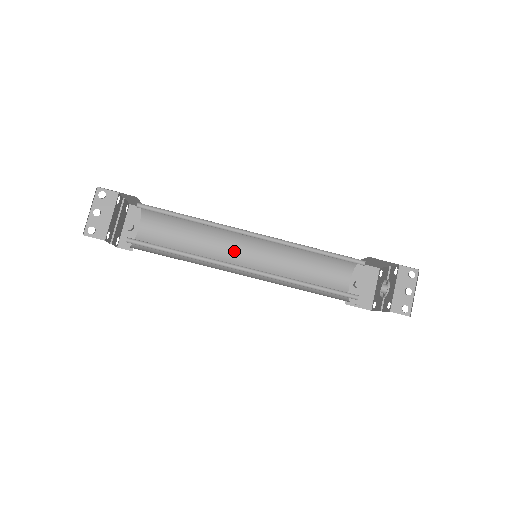
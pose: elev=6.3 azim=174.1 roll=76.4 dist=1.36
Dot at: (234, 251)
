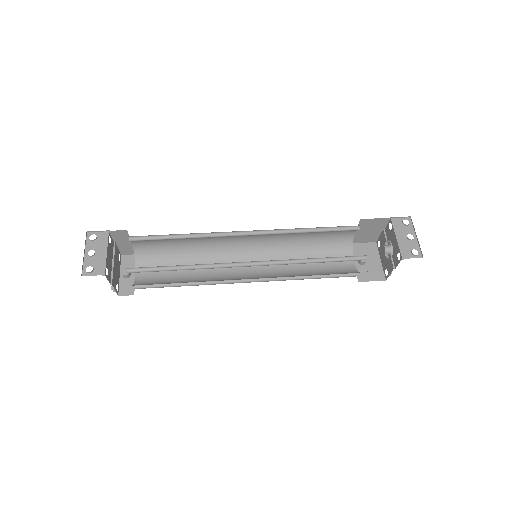
Dot at: occluded
